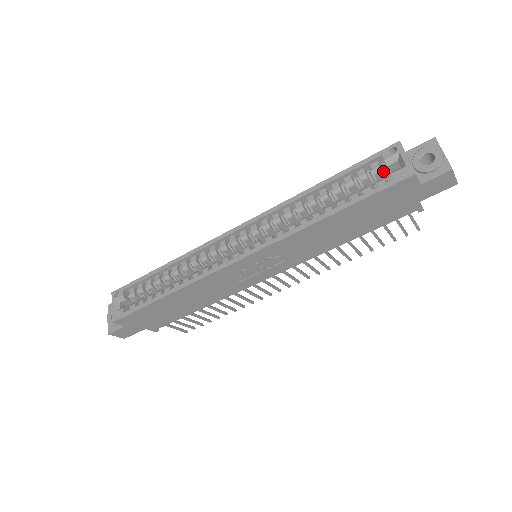
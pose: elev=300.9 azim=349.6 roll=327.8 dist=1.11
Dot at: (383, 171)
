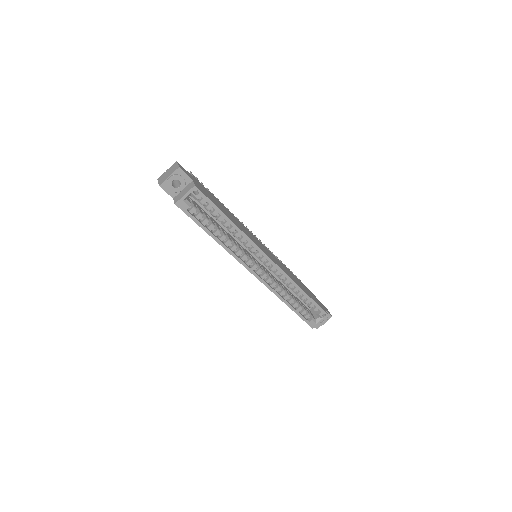
Dot at: (314, 310)
